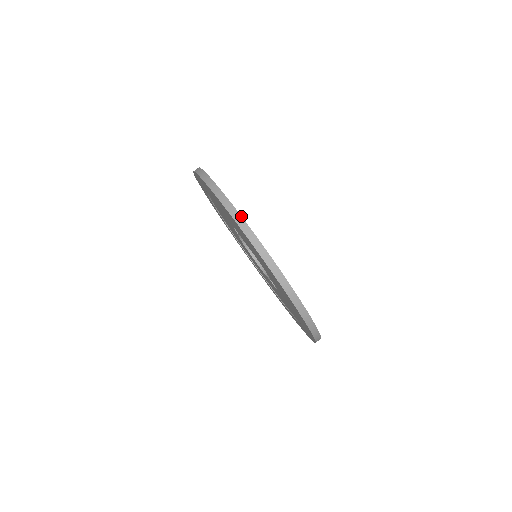
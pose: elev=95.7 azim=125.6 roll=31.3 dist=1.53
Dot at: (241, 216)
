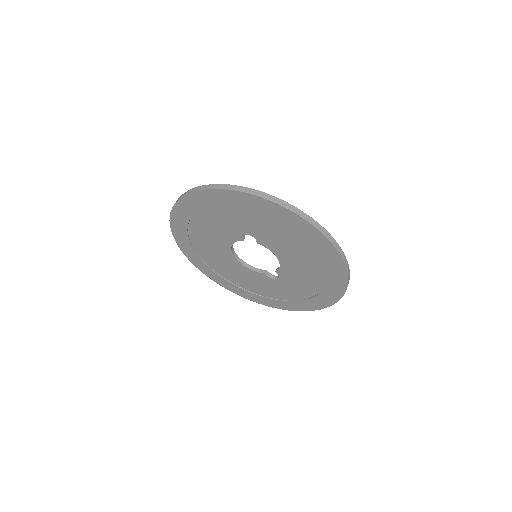
Dot at: occluded
